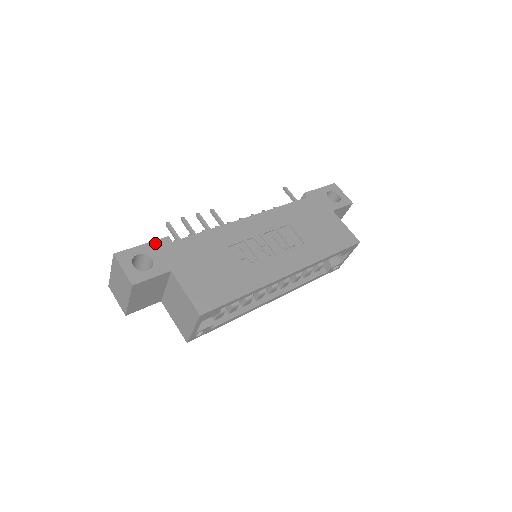
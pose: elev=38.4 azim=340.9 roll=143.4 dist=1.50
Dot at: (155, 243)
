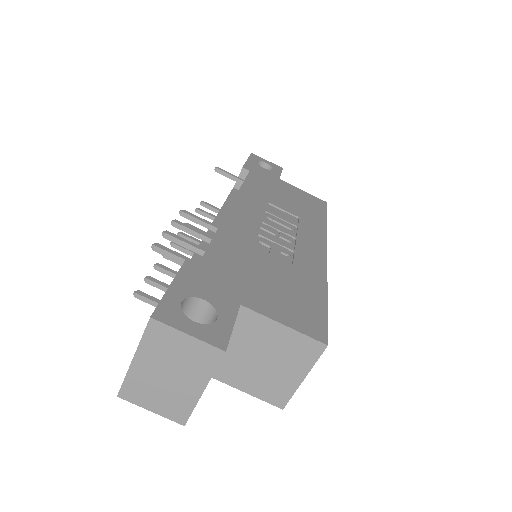
Dot at: (182, 275)
